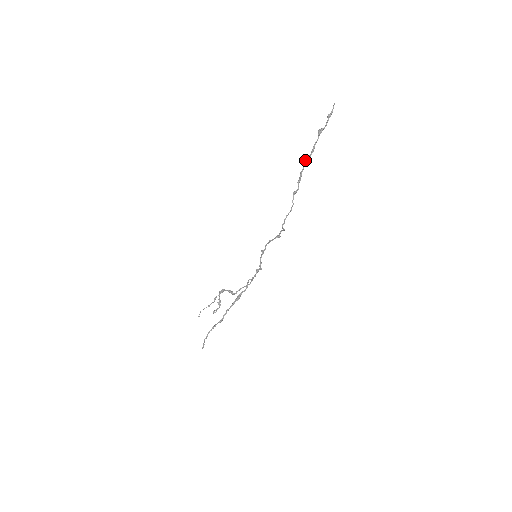
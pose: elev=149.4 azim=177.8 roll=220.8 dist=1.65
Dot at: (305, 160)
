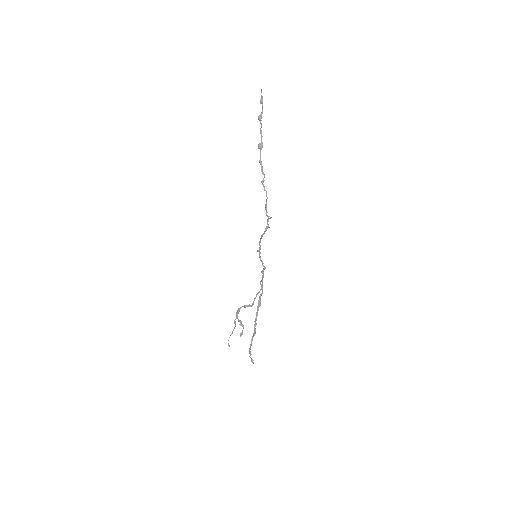
Dot at: (259, 148)
